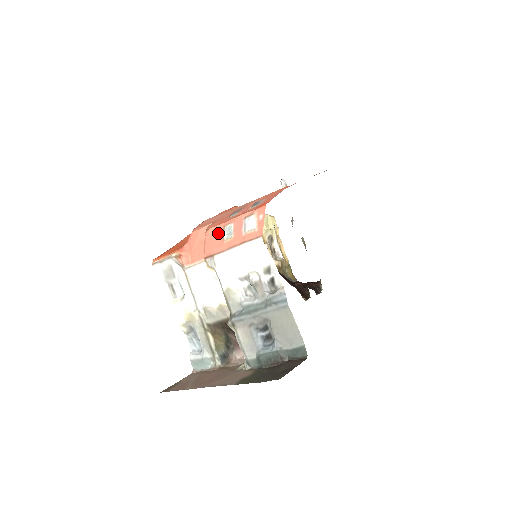
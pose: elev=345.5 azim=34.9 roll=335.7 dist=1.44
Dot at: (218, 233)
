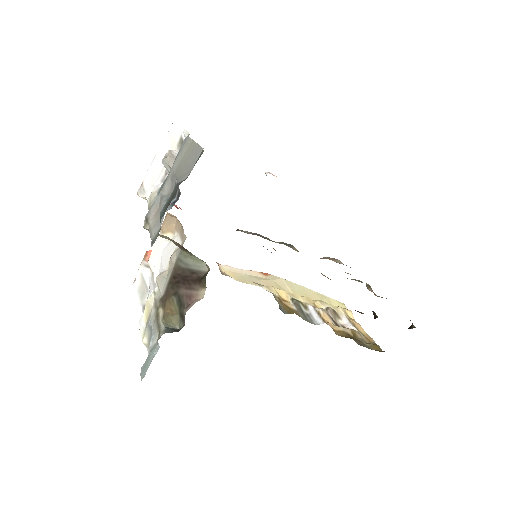
Dot at: occluded
